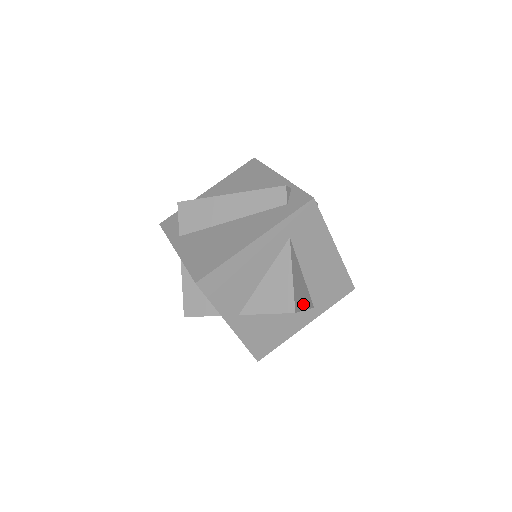
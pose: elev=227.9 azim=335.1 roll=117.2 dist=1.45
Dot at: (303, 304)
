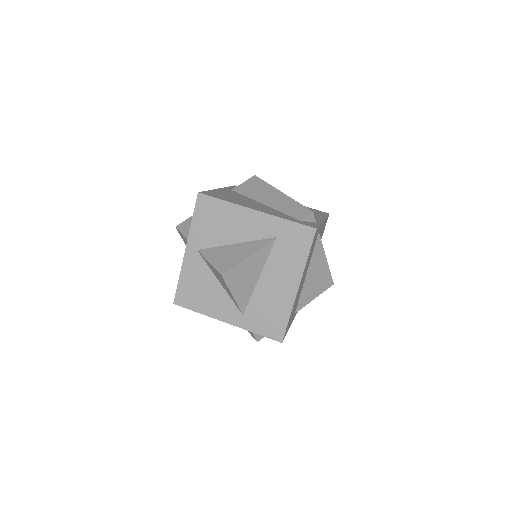
Dot at: (236, 290)
